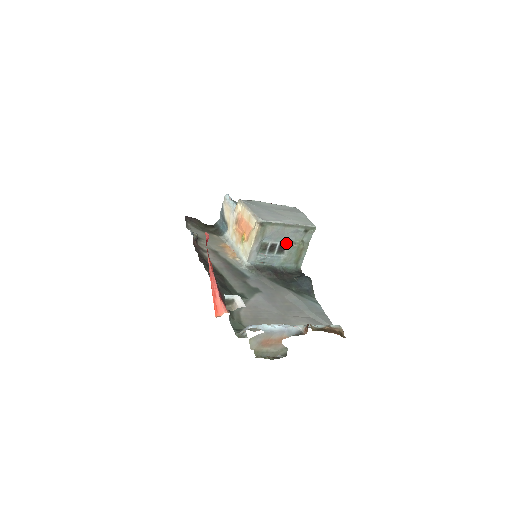
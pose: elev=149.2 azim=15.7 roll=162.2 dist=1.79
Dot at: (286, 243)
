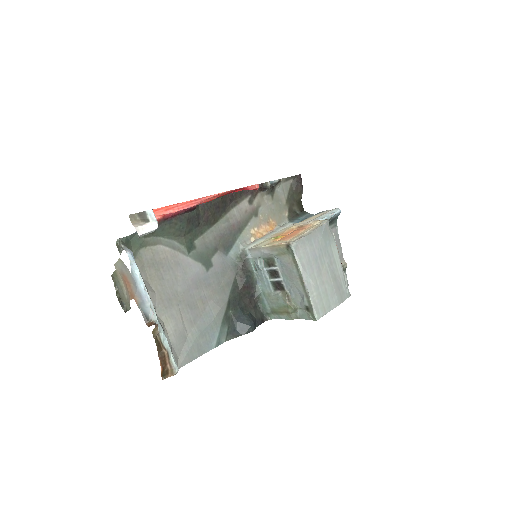
Dot at: (286, 289)
